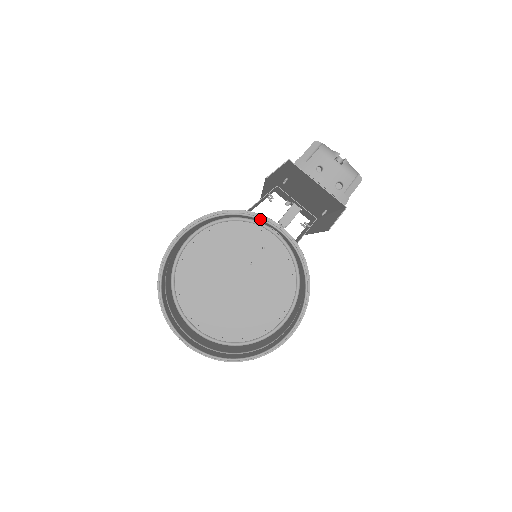
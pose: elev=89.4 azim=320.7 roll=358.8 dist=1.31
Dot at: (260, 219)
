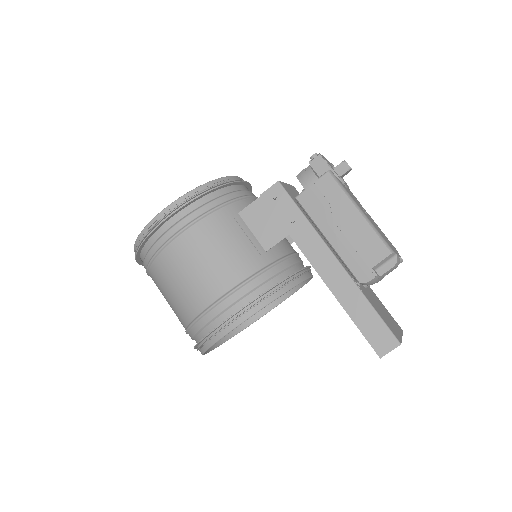
Dot at: occluded
